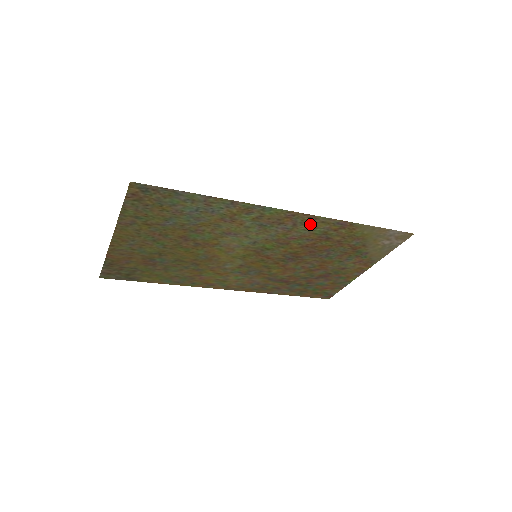
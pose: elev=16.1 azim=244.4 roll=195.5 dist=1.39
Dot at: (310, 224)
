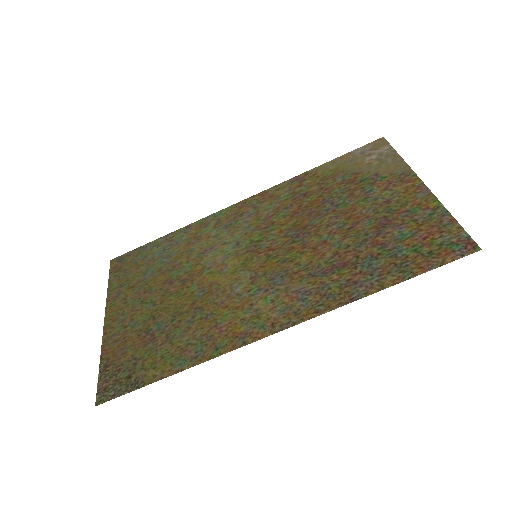
Dot at: (269, 199)
